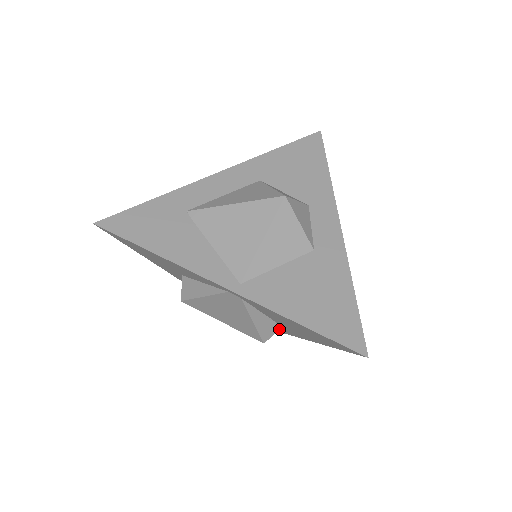
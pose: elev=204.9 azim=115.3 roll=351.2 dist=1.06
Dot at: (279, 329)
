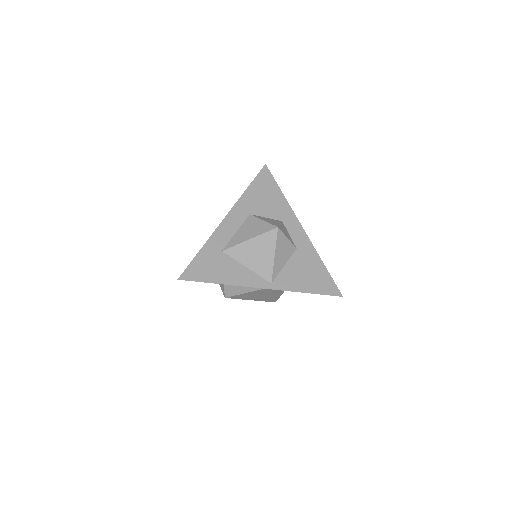
Dot at: (283, 292)
